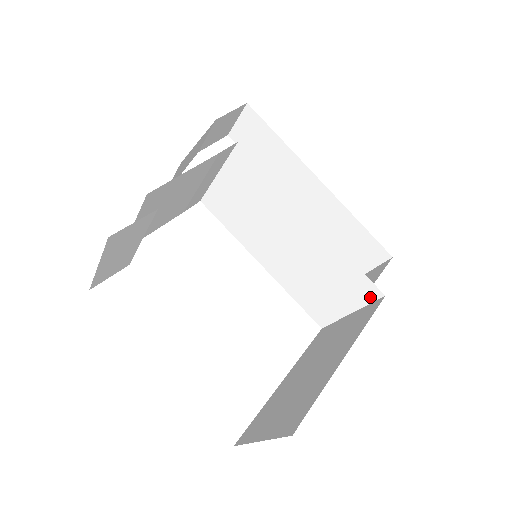
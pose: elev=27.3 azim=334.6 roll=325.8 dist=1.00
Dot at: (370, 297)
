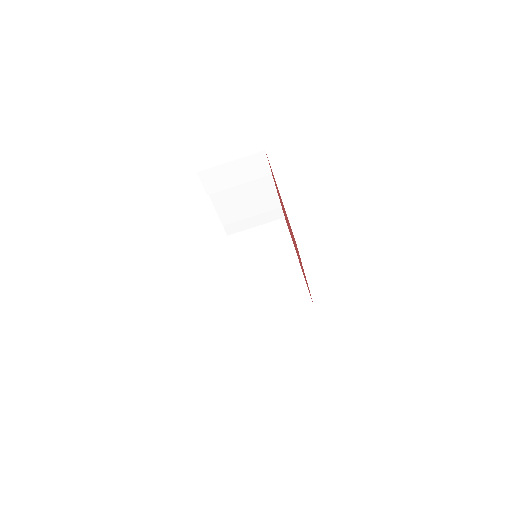
Dot at: (304, 310)
